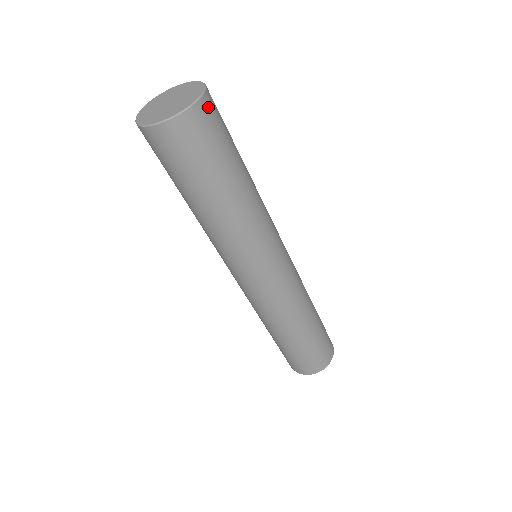
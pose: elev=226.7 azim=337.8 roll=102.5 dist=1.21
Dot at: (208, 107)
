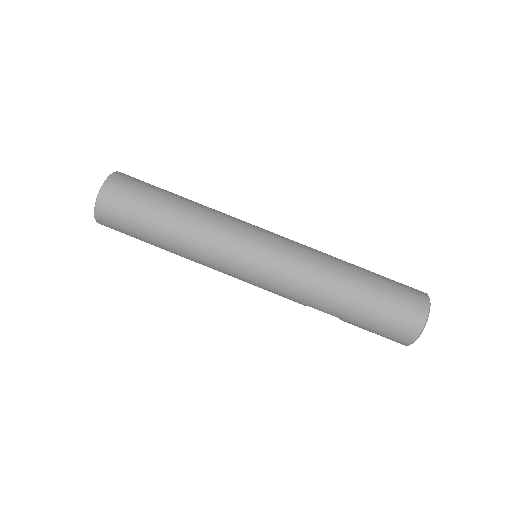
Dot at: occluded
